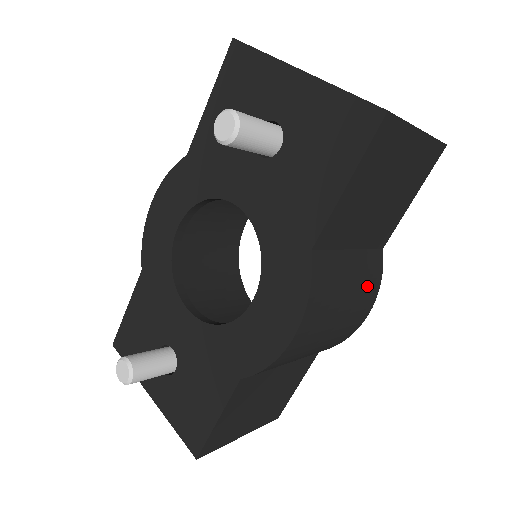
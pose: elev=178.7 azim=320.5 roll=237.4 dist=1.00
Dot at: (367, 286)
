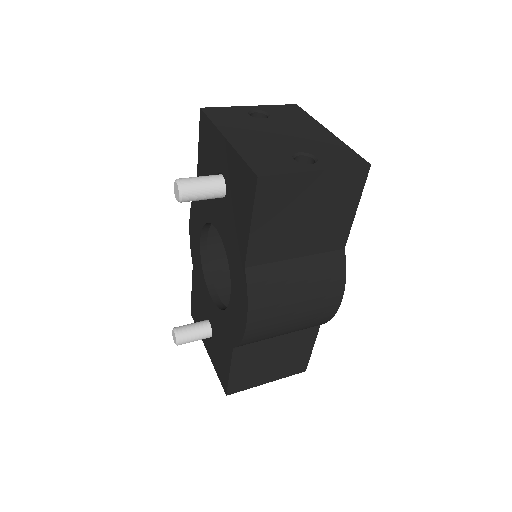
Dot at: (325, 281)
